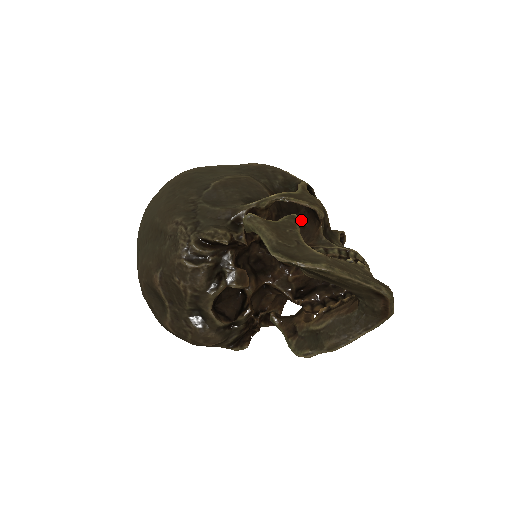
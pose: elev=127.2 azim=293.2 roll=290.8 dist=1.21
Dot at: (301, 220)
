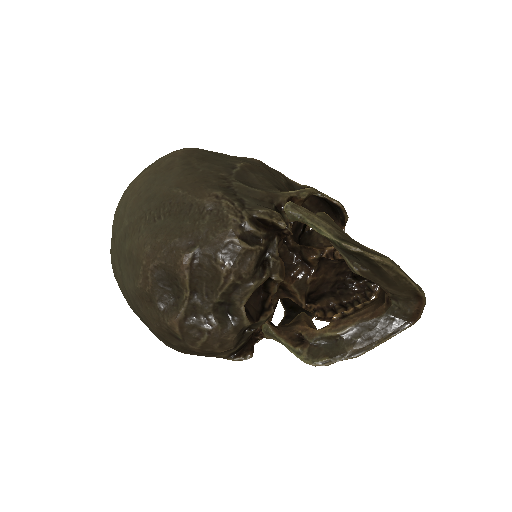
Dot at: occluded
